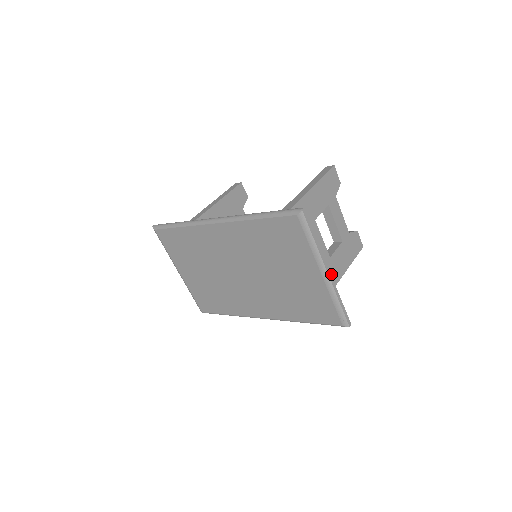
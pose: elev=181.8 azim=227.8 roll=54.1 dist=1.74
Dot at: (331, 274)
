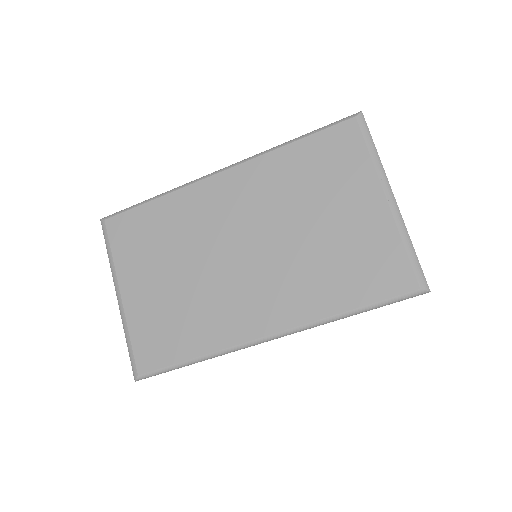
Dot at: occluded
